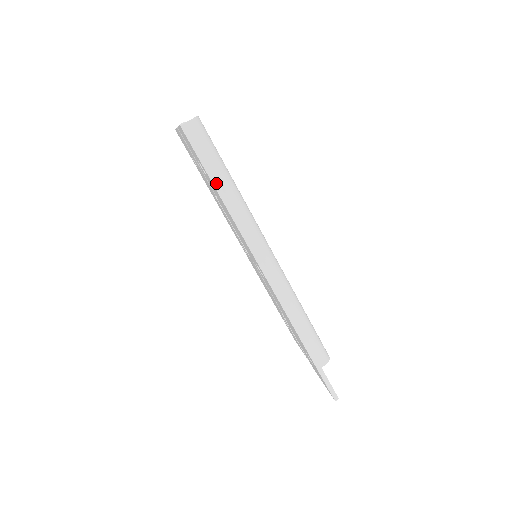
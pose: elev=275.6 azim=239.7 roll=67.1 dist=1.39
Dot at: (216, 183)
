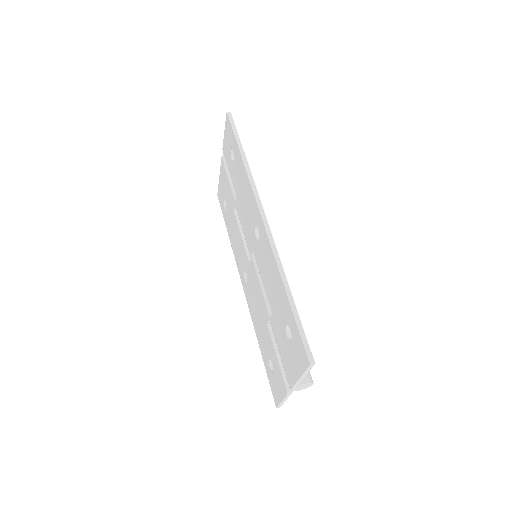
Dot at: (240, 145)
